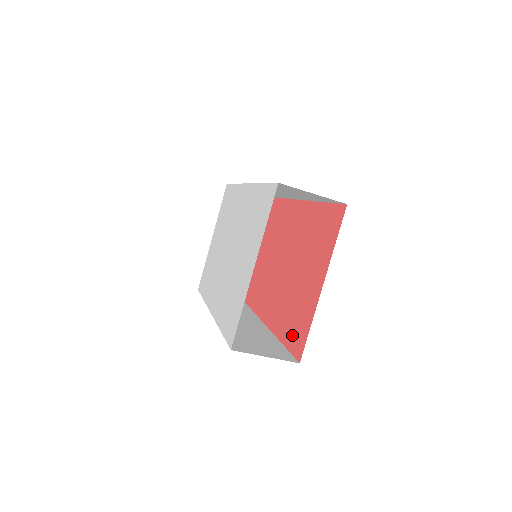
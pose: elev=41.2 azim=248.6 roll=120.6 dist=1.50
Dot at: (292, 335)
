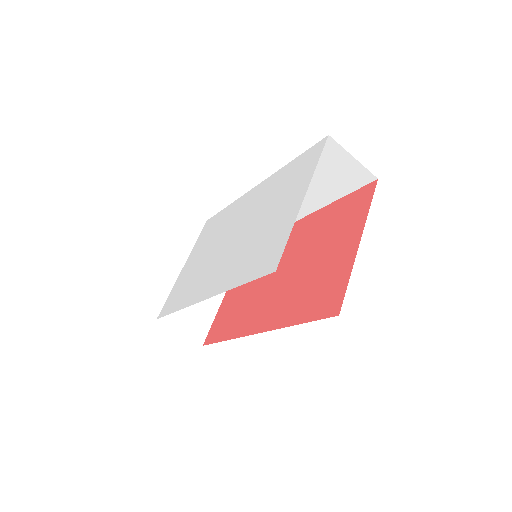
Dot at: (316, 305)
